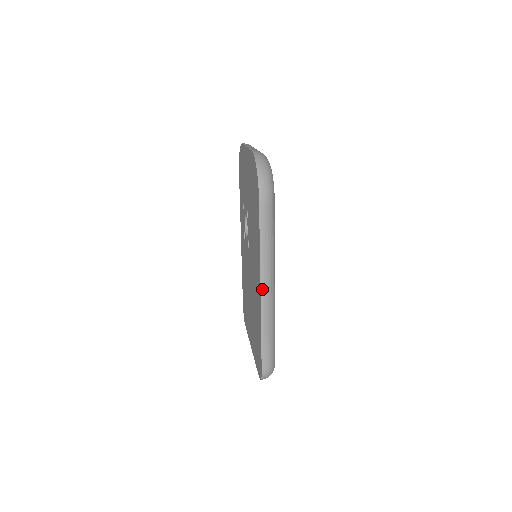
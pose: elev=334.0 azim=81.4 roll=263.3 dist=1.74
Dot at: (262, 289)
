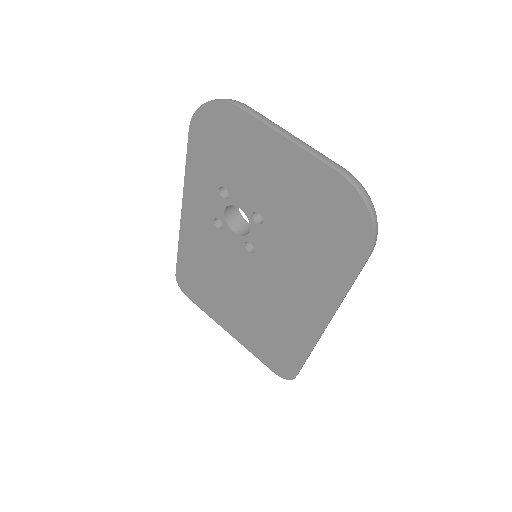
Dot at: occluded
